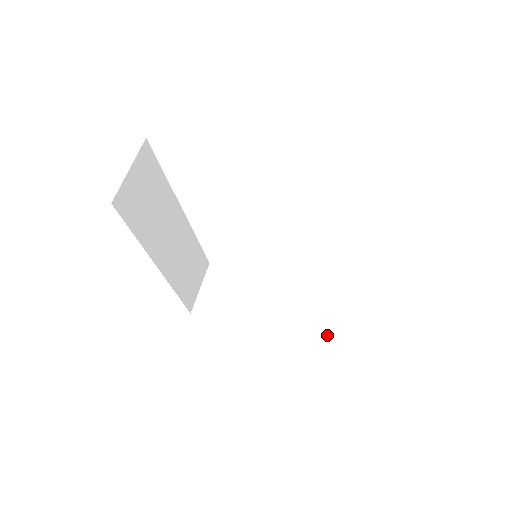
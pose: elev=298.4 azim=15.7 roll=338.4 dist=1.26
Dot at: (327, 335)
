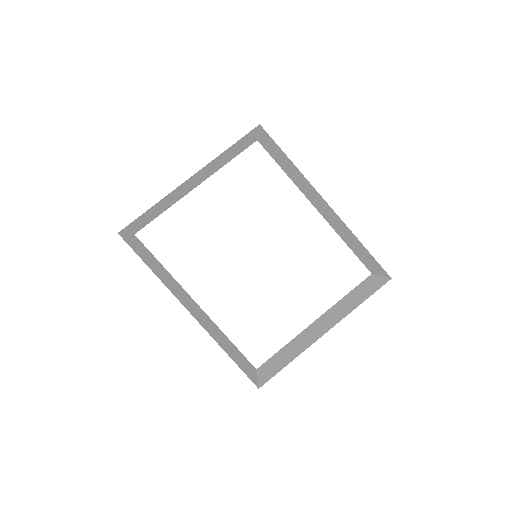
Dot at: (375, 288)
